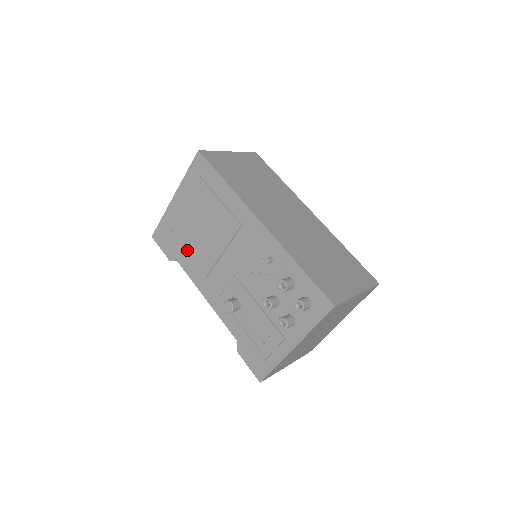
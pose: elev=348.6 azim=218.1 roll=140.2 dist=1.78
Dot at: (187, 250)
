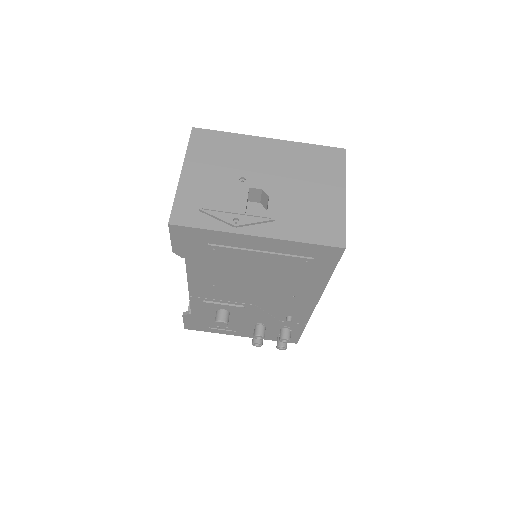
Dot at: (214, 268)
